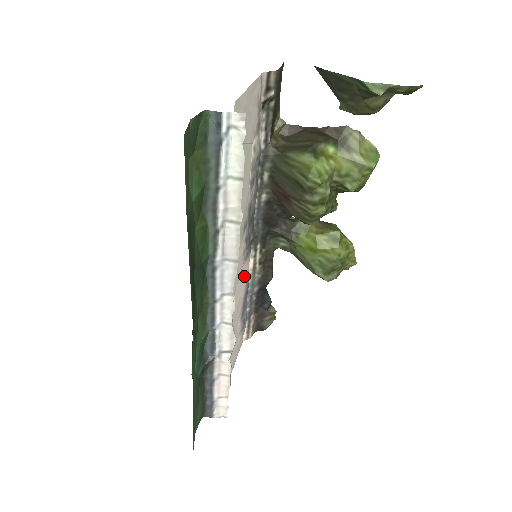
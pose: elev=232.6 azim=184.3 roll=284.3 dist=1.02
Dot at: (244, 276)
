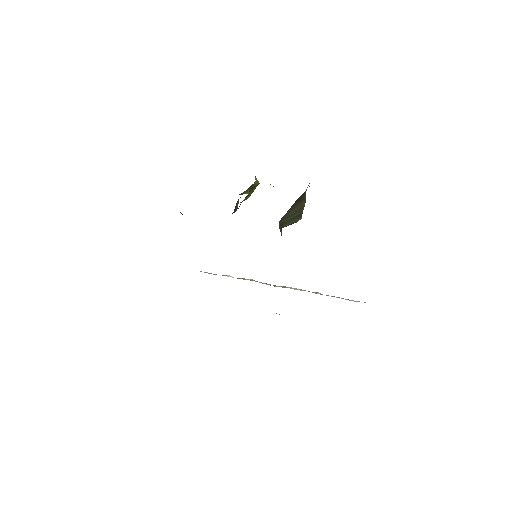
Dot at: occluded
